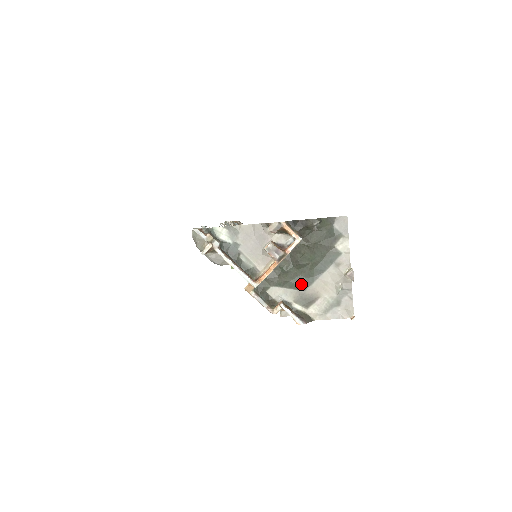
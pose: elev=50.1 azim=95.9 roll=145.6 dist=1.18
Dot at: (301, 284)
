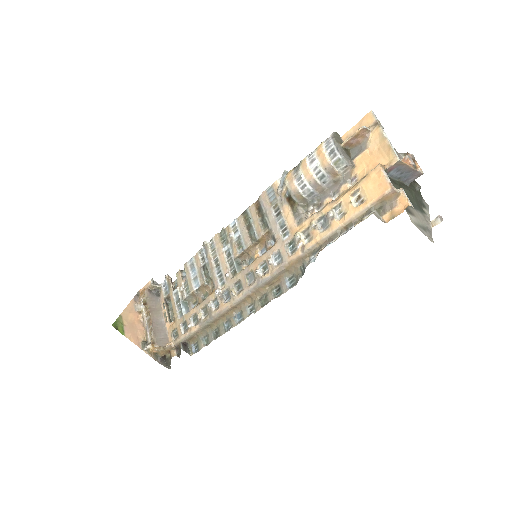
Dot at: occluded
